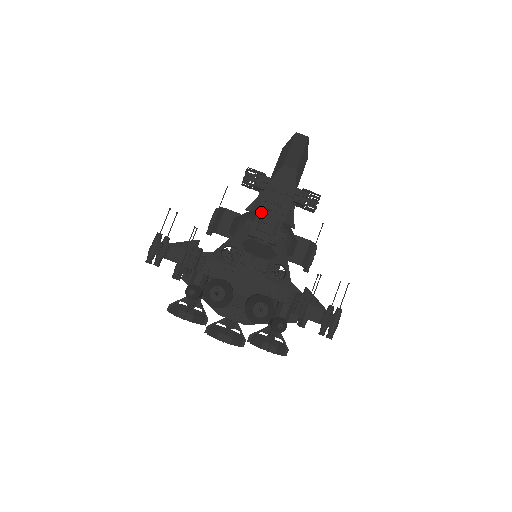
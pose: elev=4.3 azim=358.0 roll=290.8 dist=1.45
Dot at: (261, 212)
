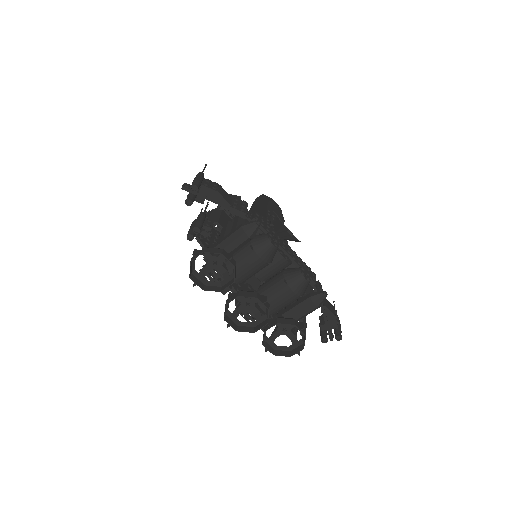
Dot at: (268, 217)
